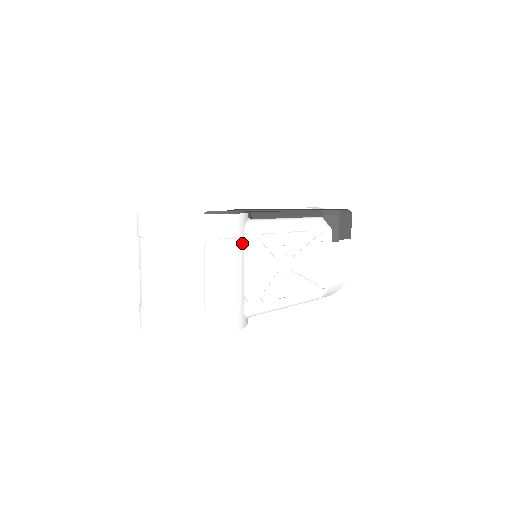
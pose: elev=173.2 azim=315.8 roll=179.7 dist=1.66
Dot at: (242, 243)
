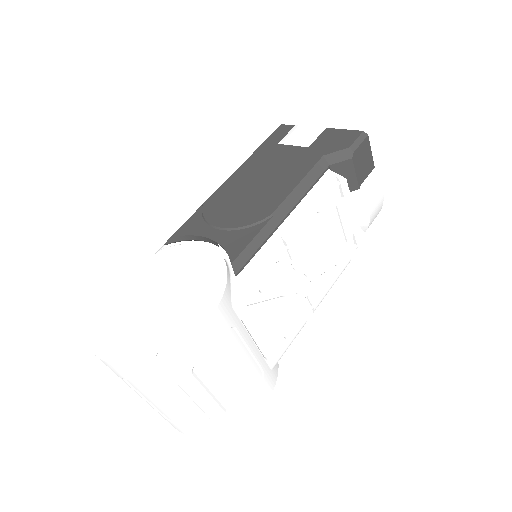
Dot at: (237, 324)
